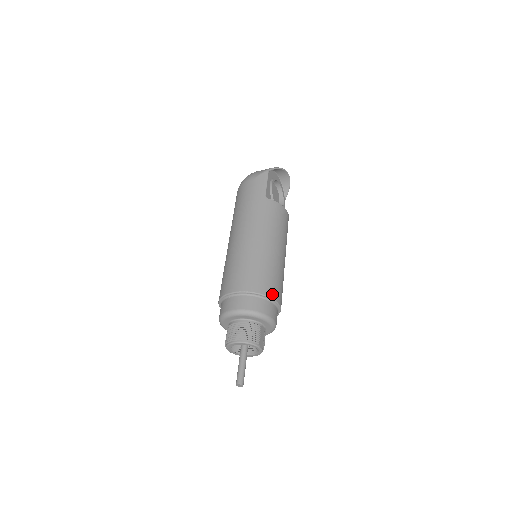
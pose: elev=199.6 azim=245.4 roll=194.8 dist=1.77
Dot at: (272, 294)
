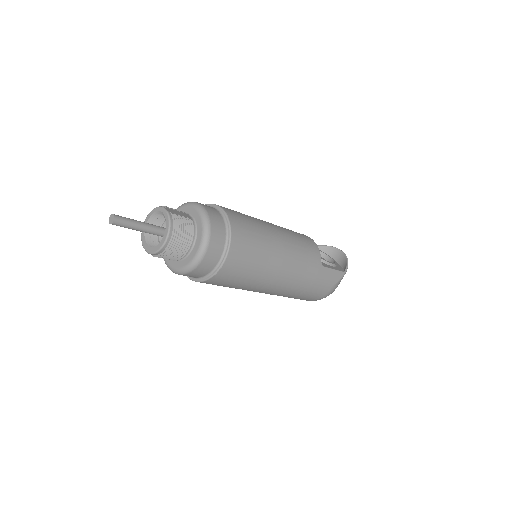
Dot at: occluded
